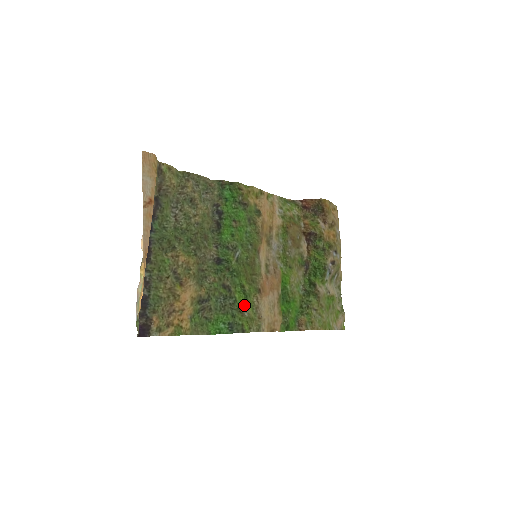
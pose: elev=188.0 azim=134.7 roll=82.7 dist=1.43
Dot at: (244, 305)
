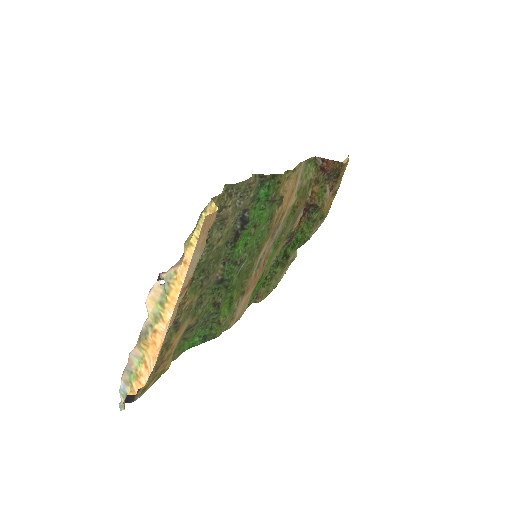
Dot at: (225, 316)
